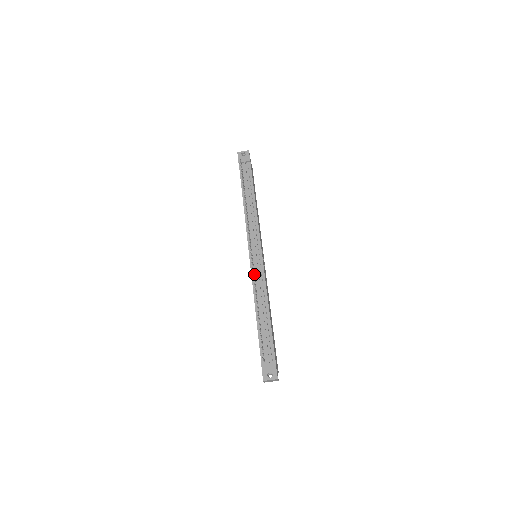
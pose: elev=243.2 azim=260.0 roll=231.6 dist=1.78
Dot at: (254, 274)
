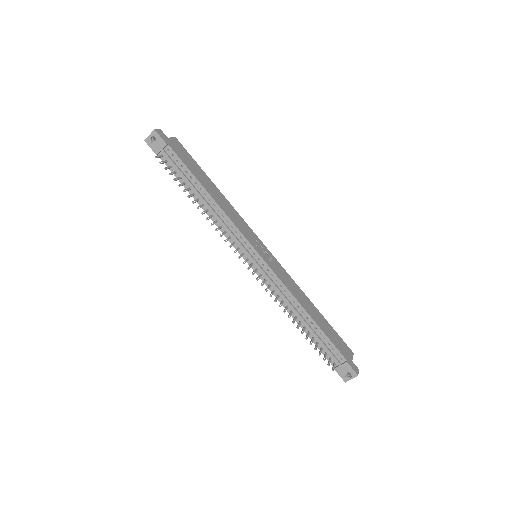
Dot at: (268, 286)
